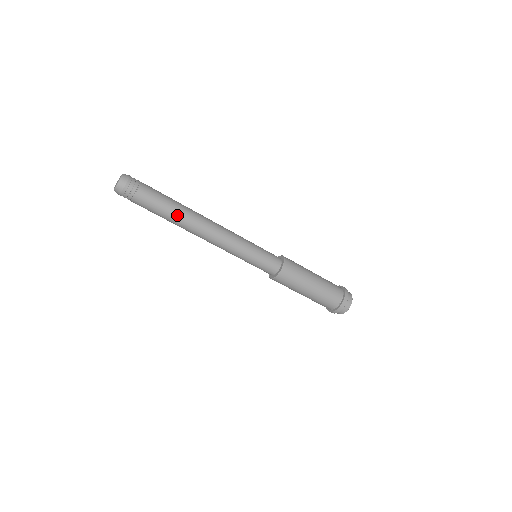
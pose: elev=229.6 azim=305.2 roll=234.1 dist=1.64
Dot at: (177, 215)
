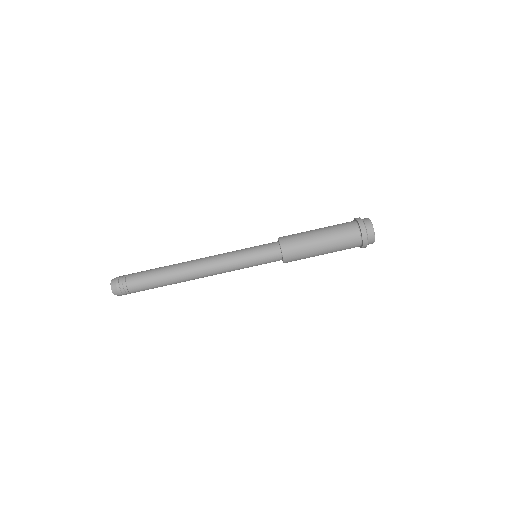
Dot at: (168, 278)
